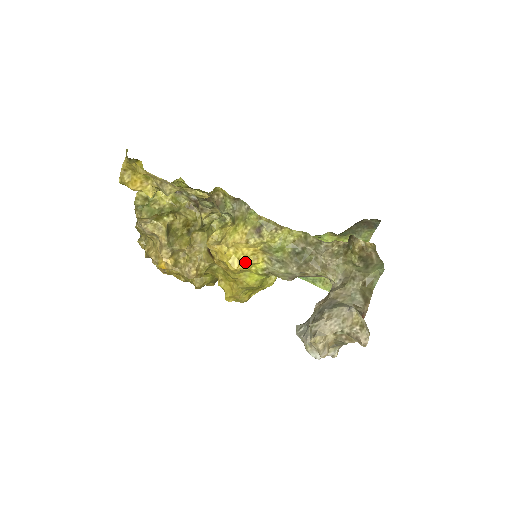
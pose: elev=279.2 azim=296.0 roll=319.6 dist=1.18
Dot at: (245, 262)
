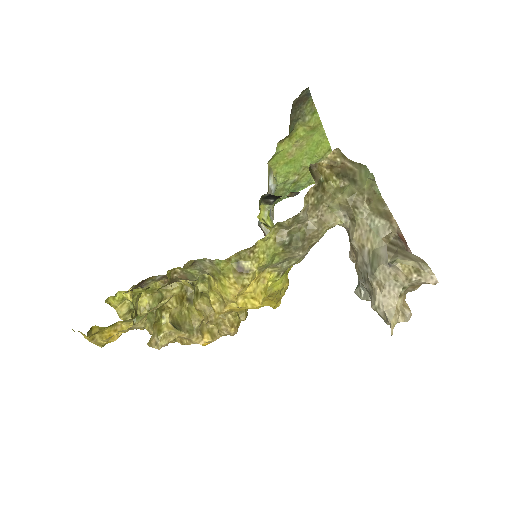
Dot at: (259, 293)
